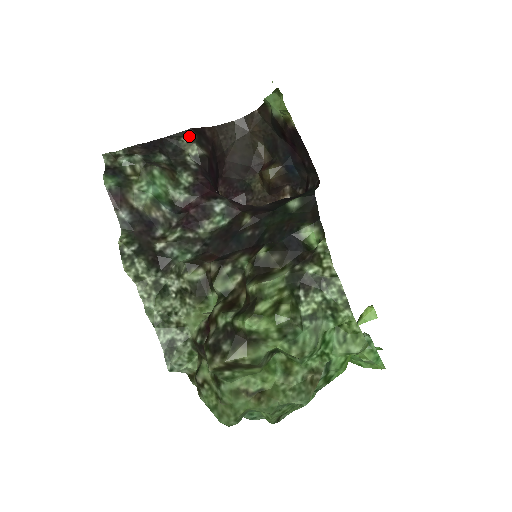
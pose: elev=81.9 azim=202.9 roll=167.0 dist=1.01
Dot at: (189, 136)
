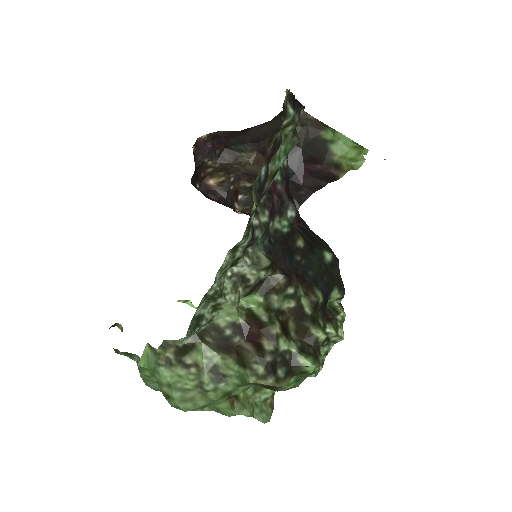
Dot at: (300, 112)
